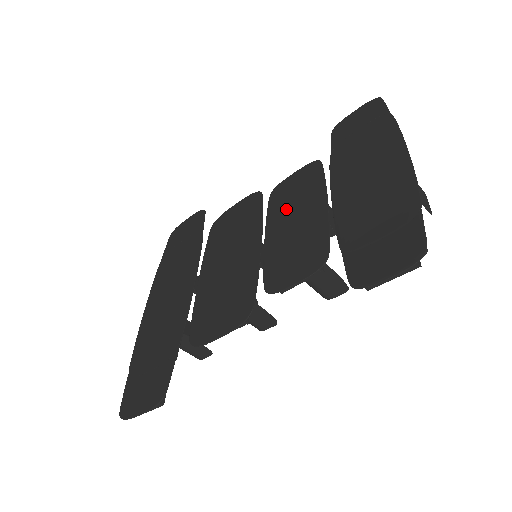
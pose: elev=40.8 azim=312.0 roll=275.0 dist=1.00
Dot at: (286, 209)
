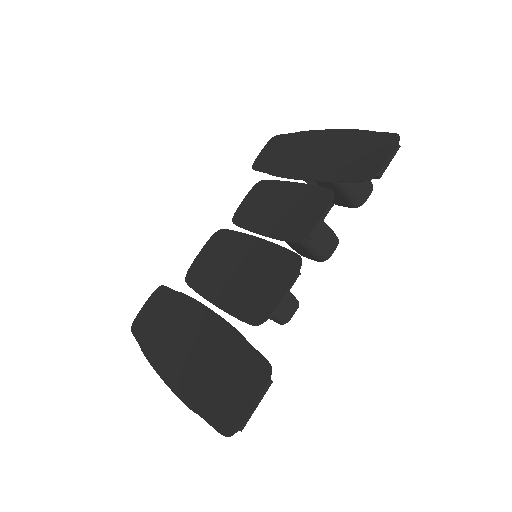
Dot at: (261, 212)
